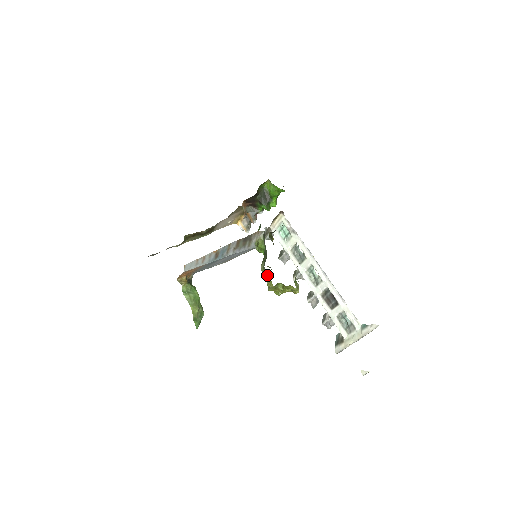
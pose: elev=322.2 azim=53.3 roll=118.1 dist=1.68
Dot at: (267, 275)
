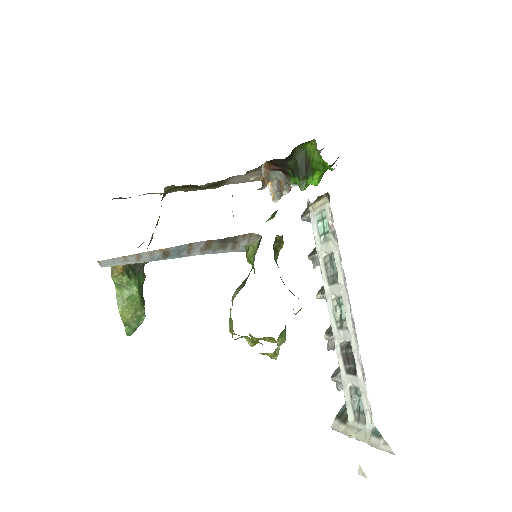
Dot at: occluded
